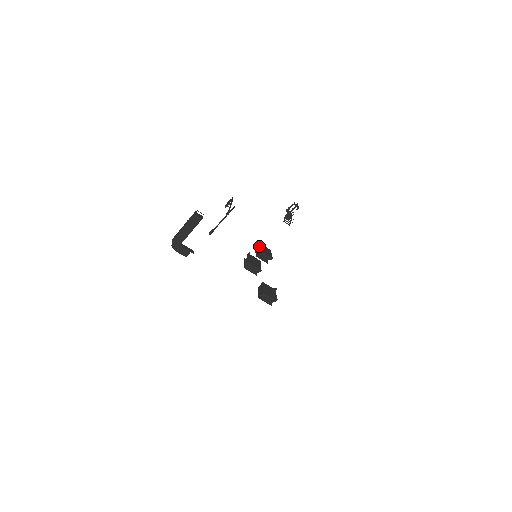
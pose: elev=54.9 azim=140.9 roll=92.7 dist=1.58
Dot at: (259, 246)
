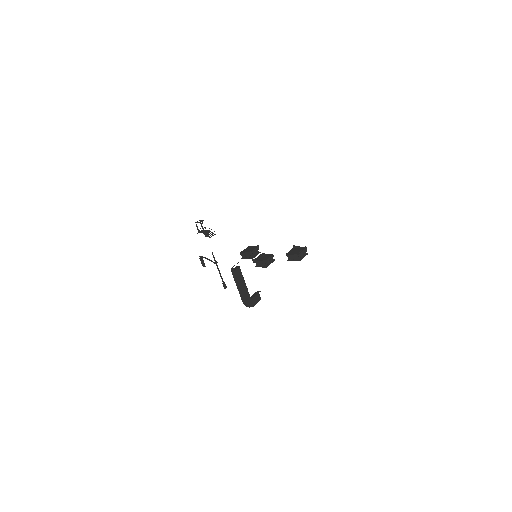
Dot at: (243, 254)
